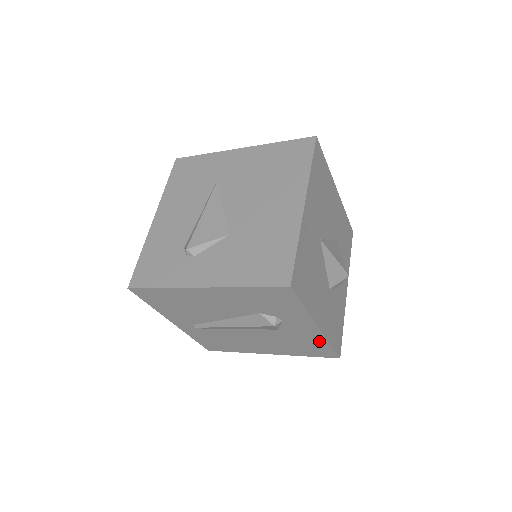
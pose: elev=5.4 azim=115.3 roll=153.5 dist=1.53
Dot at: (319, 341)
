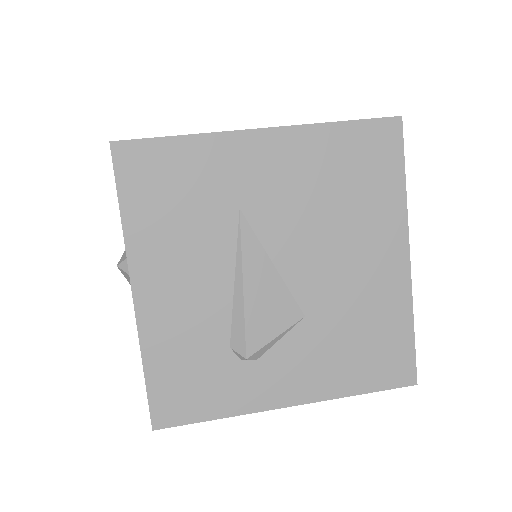
Dot at: occluded
